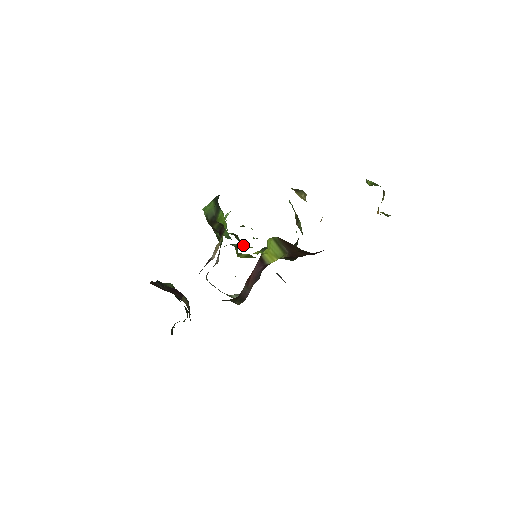
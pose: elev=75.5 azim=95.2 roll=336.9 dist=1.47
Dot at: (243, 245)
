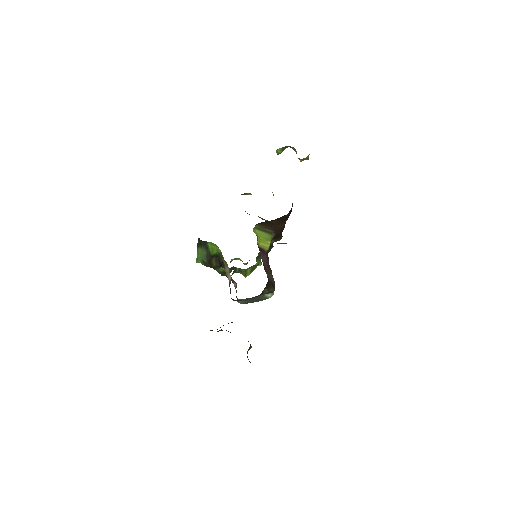
Dot at: occluded
